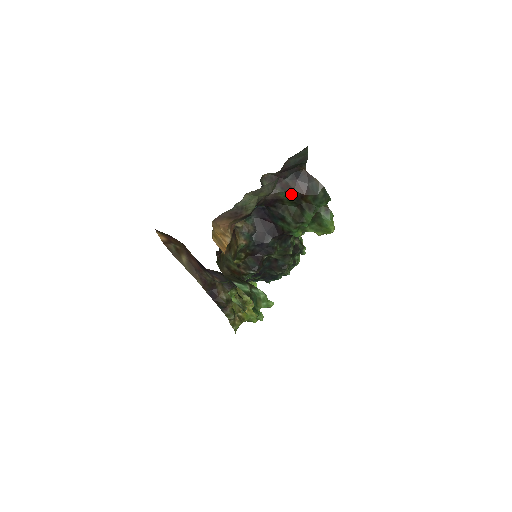
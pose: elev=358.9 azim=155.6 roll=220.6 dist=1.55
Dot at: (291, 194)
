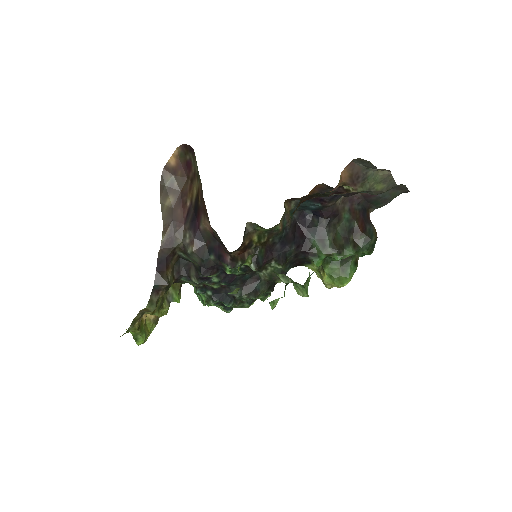
Dot at: (351, 221)
